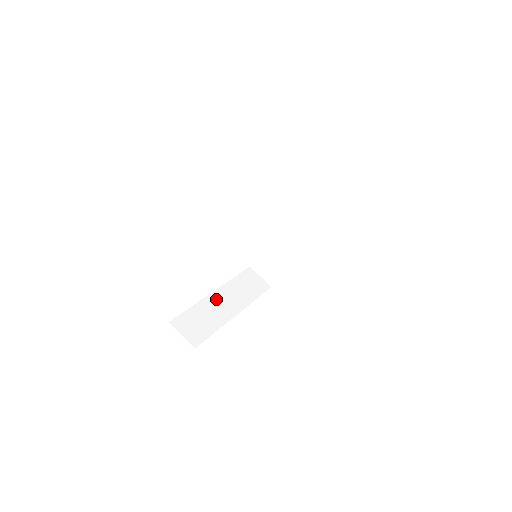
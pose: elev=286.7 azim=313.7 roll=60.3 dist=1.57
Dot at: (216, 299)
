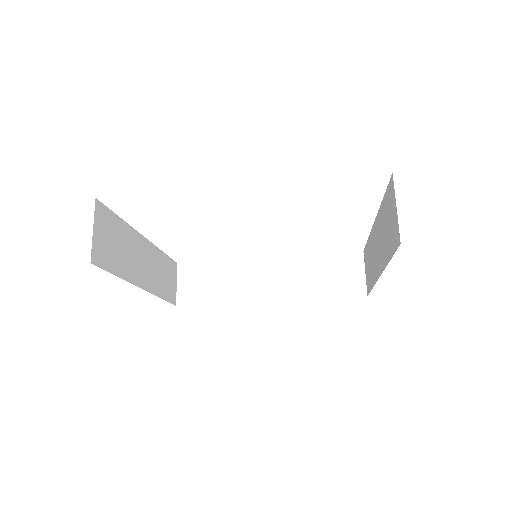
Dot at: (142, 247)
